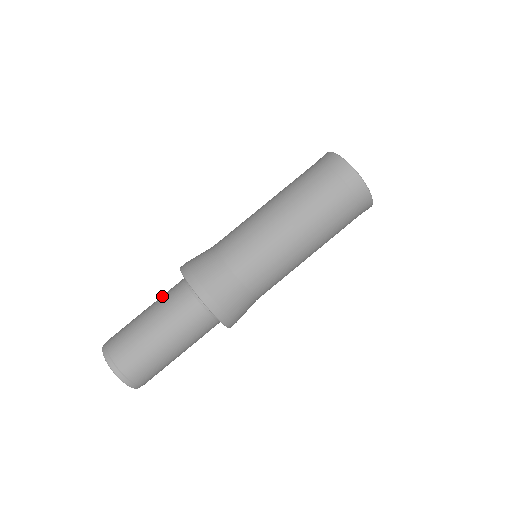
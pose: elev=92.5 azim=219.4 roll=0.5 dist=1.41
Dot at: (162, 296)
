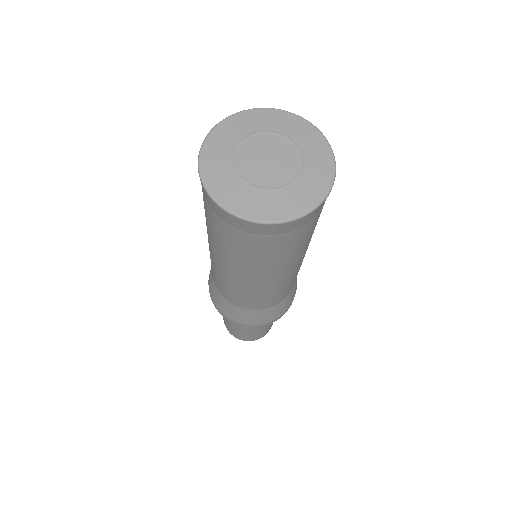
Dot at: occluded
